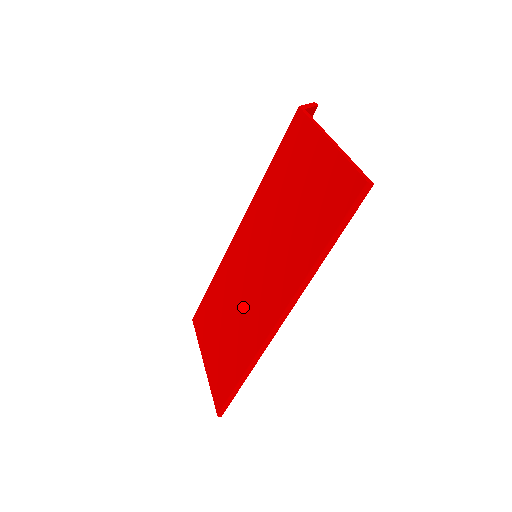
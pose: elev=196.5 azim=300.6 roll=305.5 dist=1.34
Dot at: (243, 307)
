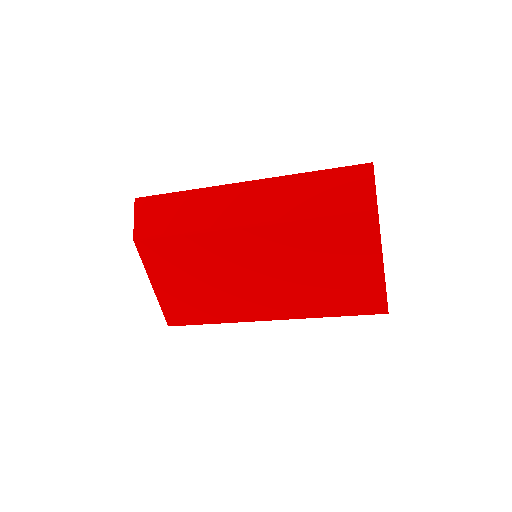
Dot at: (231, 288)
